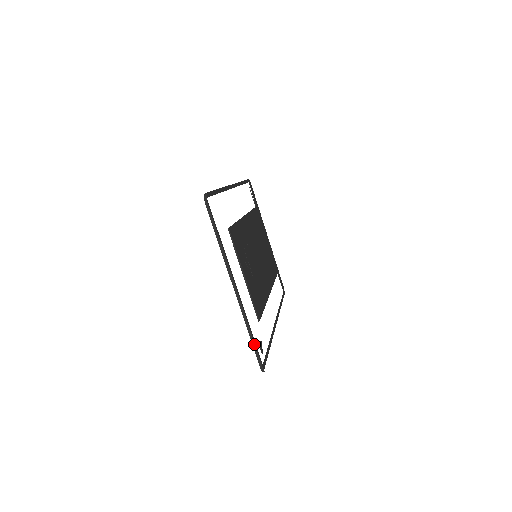
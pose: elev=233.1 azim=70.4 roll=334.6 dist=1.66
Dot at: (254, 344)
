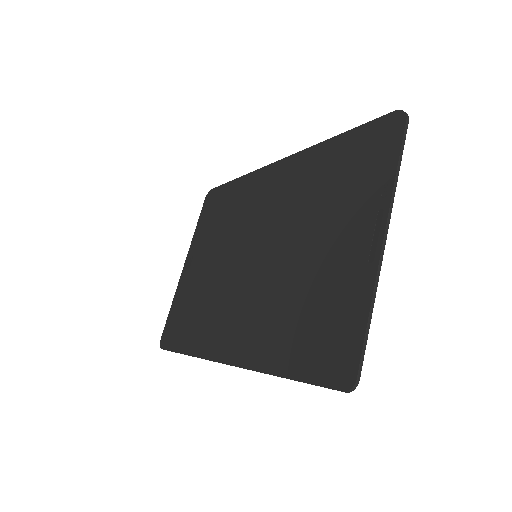
Dot at: (367, 334)
